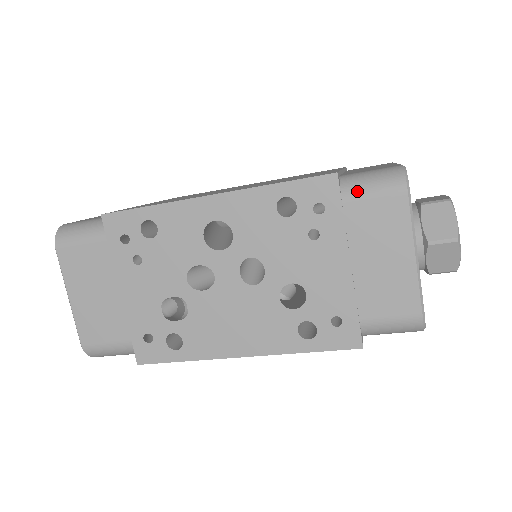
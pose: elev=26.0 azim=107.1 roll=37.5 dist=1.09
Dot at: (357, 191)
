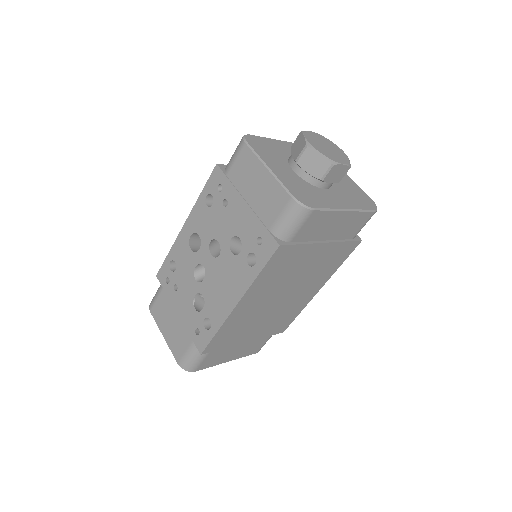
Dot at: (229, 164)
